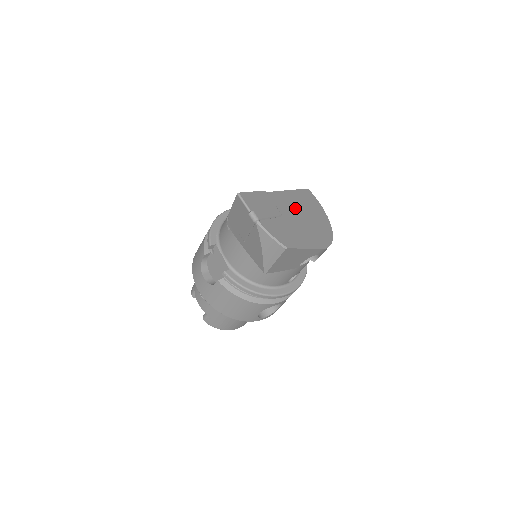
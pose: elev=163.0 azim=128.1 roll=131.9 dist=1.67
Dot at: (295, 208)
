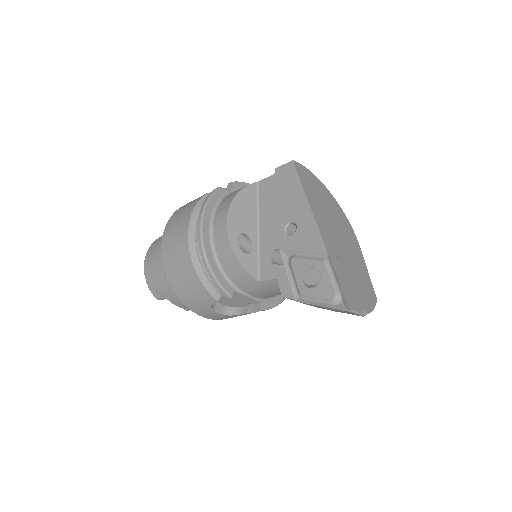
Dot at: (329, 225)
